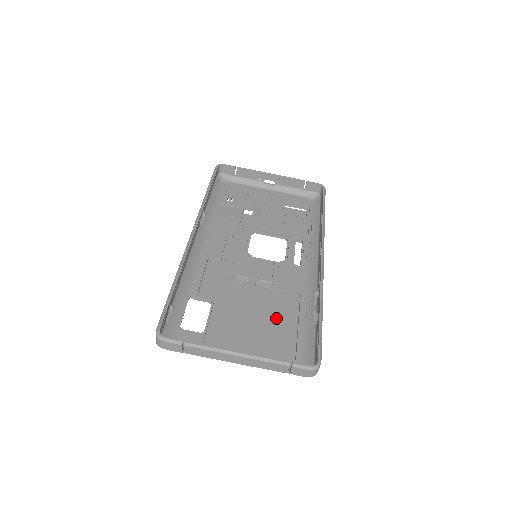
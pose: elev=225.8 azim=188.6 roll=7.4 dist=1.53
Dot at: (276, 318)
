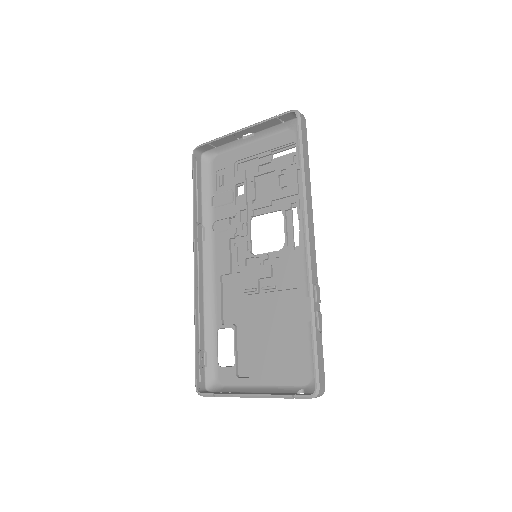
Dot at: (288, 327)
